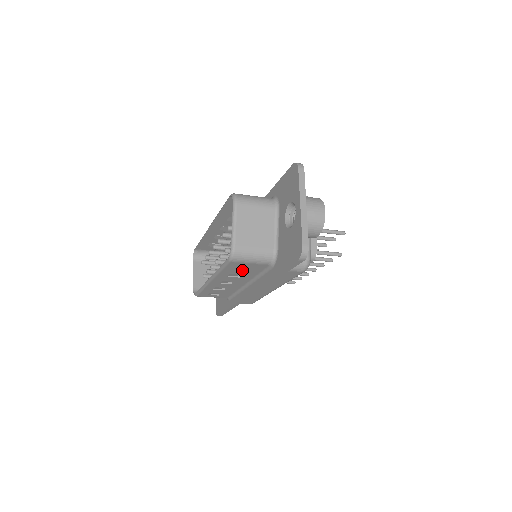
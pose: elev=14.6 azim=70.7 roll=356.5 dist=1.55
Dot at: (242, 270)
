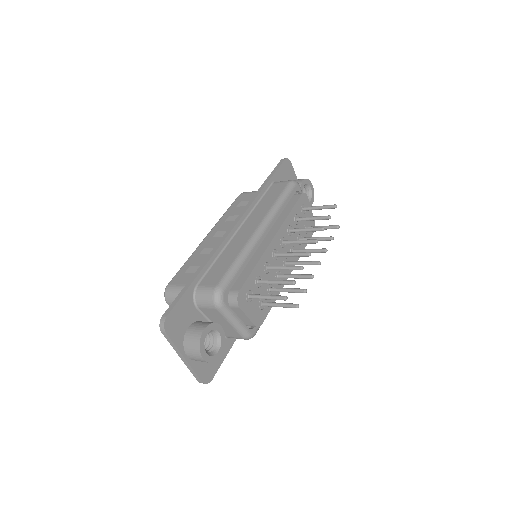
Dot at: occluded
